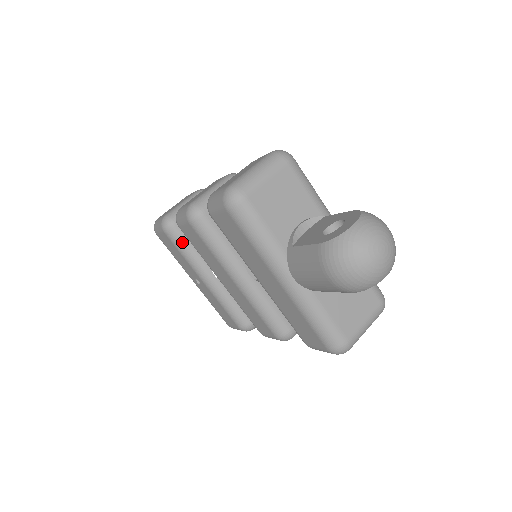
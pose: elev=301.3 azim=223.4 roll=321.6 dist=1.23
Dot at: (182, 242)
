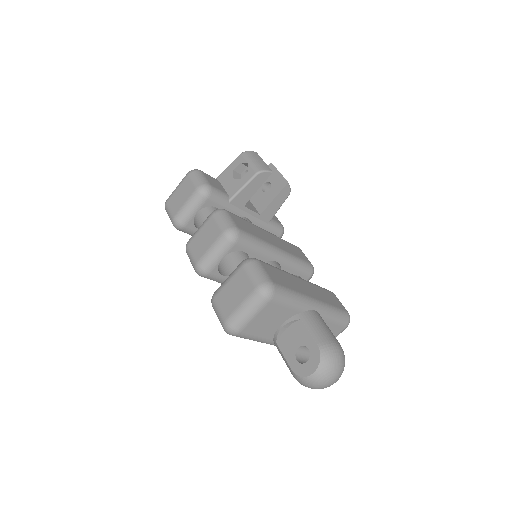
Dot at: occluded
